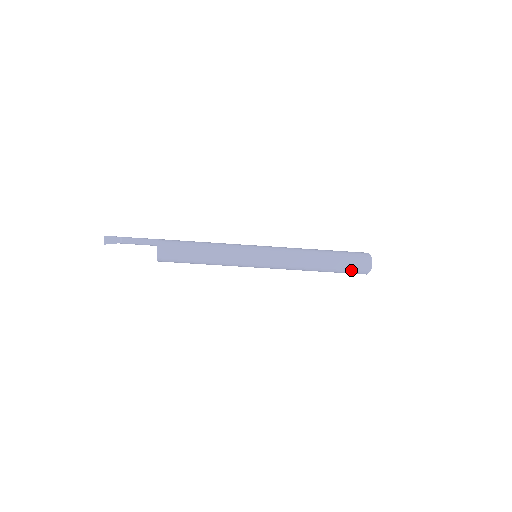
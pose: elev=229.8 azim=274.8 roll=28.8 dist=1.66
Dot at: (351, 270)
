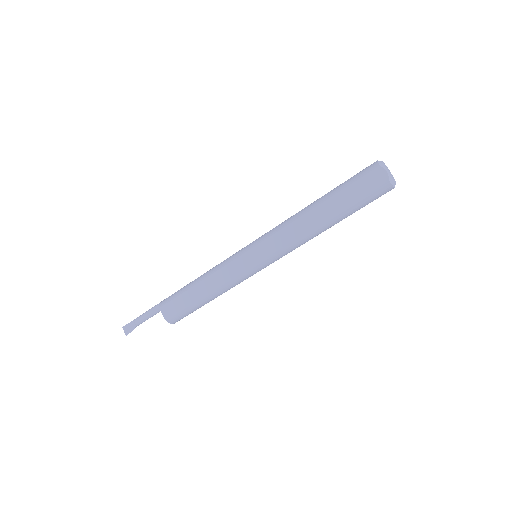
Dot at: (365, 196)
